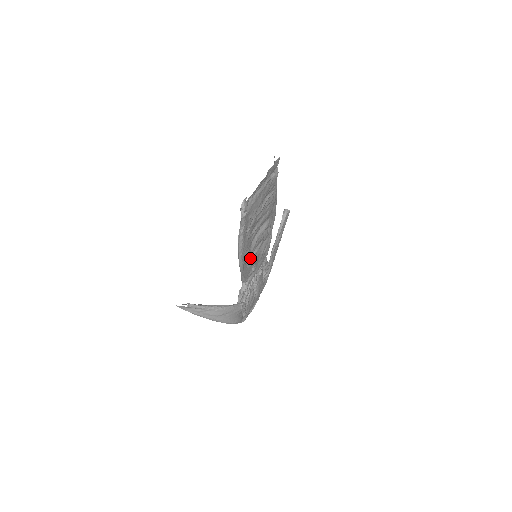
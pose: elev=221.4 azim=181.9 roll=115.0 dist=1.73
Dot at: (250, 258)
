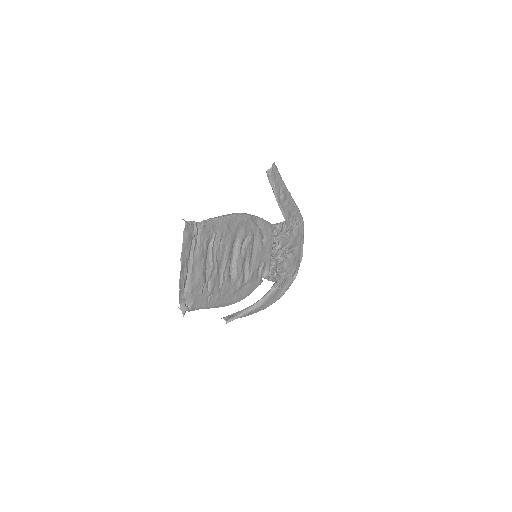
Dot at: (245, 277)
